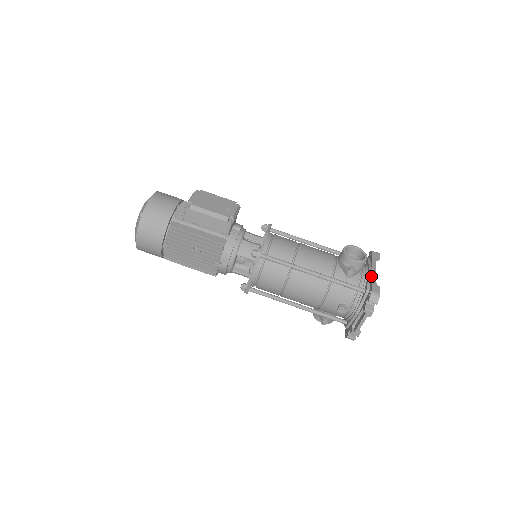
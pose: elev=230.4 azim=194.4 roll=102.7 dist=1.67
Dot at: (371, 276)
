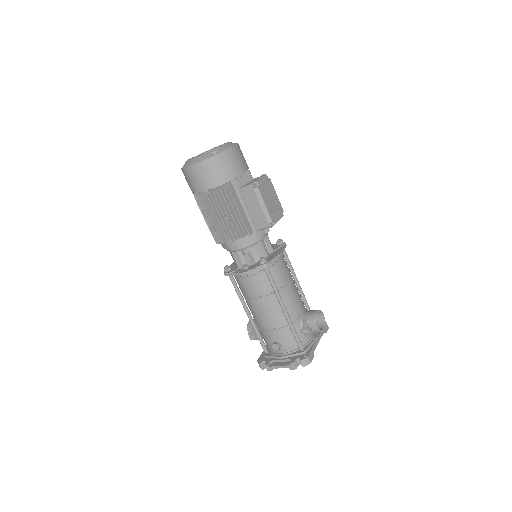
Dot at: (314, 343)
